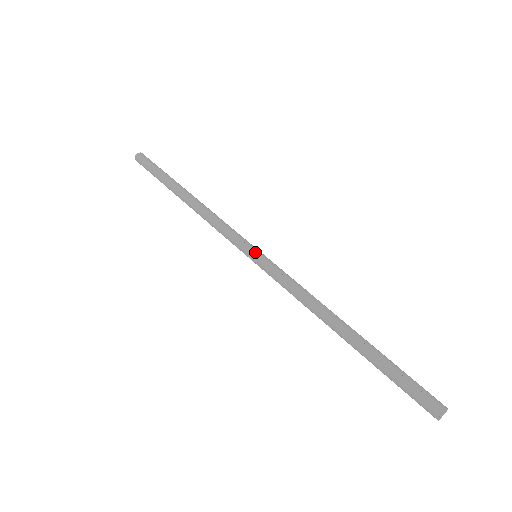
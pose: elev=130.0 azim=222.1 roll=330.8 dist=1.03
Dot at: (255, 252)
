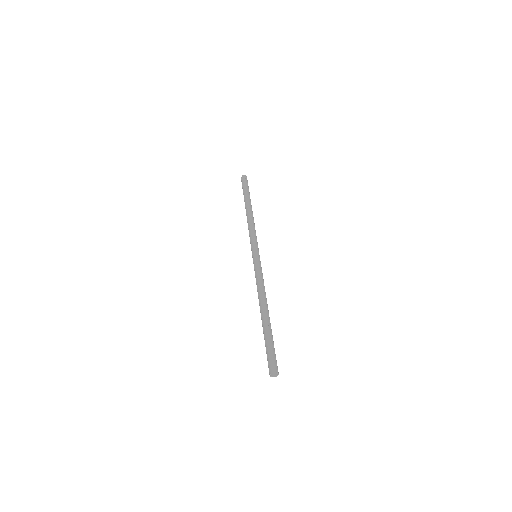
Dot at: (257, 253)
